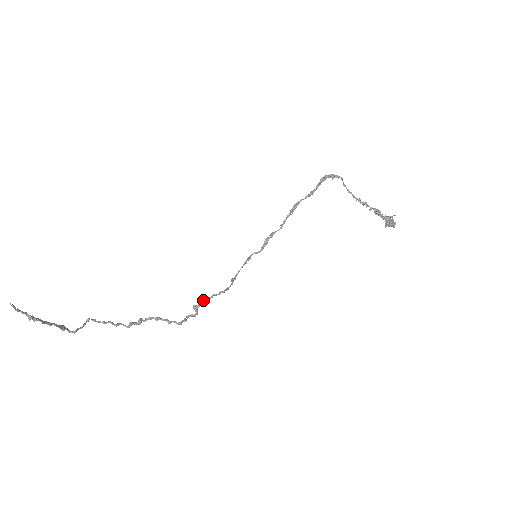
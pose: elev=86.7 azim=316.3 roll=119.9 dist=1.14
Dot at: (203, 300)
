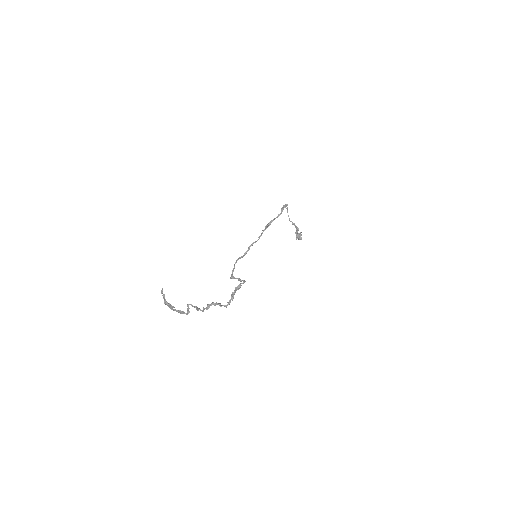
Dot at: (239, 287)
